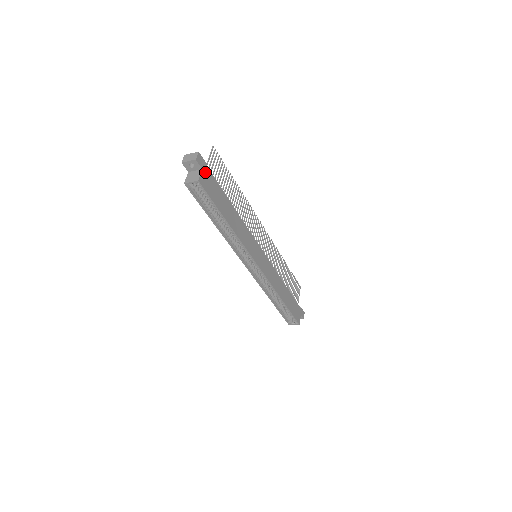
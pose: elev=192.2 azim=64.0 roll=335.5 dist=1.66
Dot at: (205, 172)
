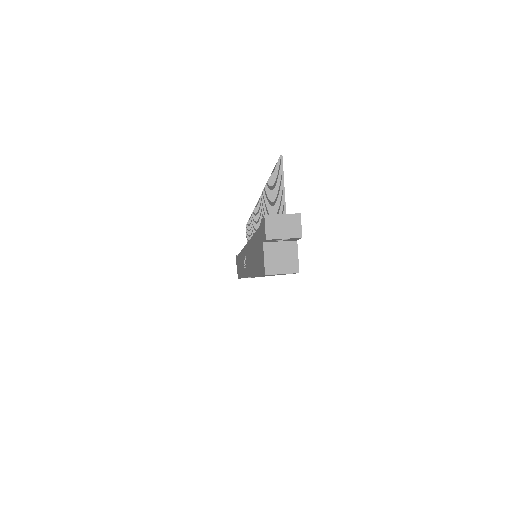
Dot at: occluded
